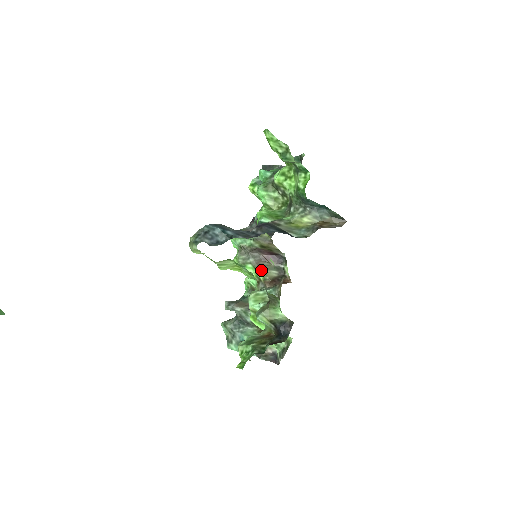
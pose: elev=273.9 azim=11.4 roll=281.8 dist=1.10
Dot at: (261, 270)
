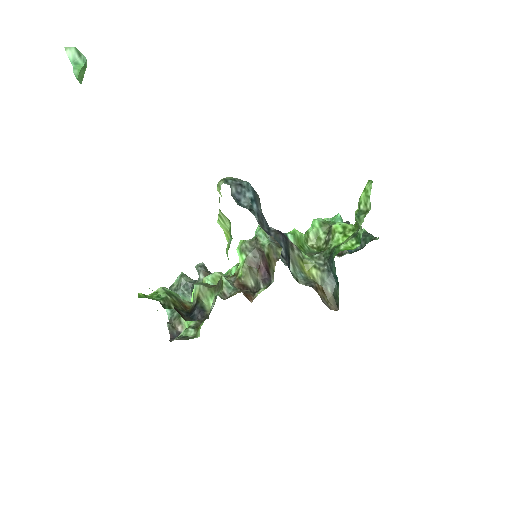
Dot at: (246, 269)
